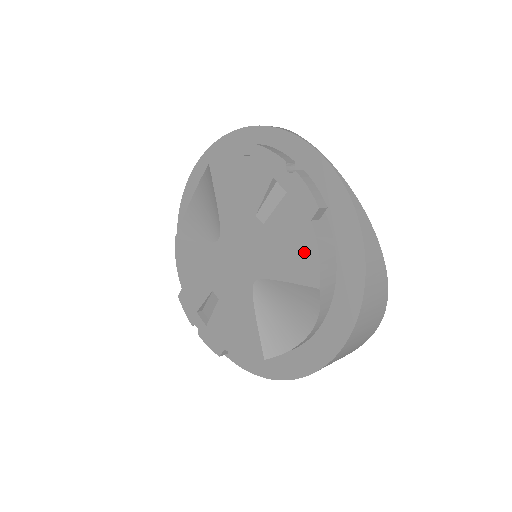
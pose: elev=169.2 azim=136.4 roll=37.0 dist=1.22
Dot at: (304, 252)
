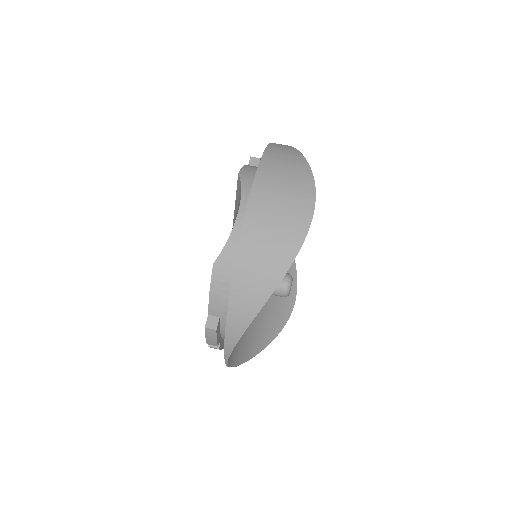
Dot at: occluded
